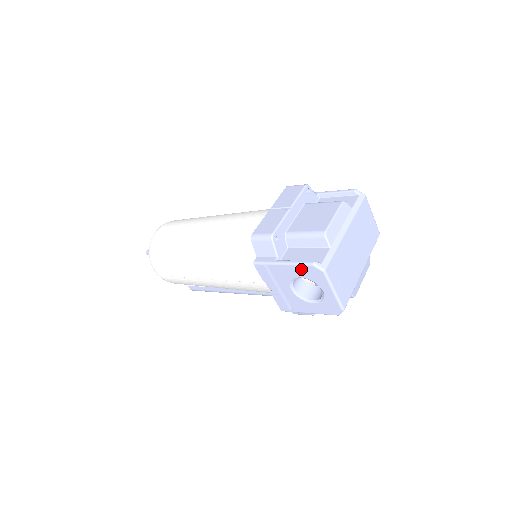
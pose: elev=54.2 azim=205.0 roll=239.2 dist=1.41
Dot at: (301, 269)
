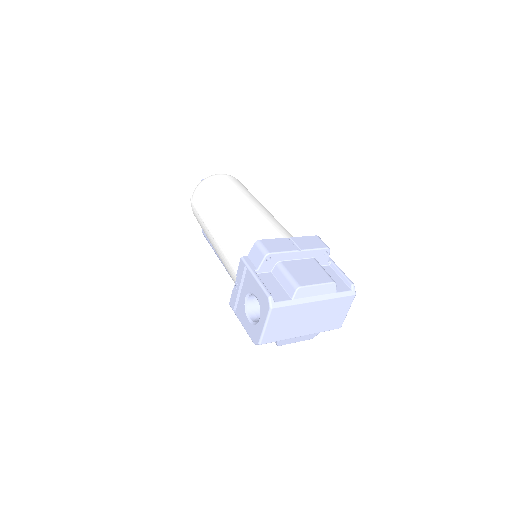
Dot at: (261, 292)
